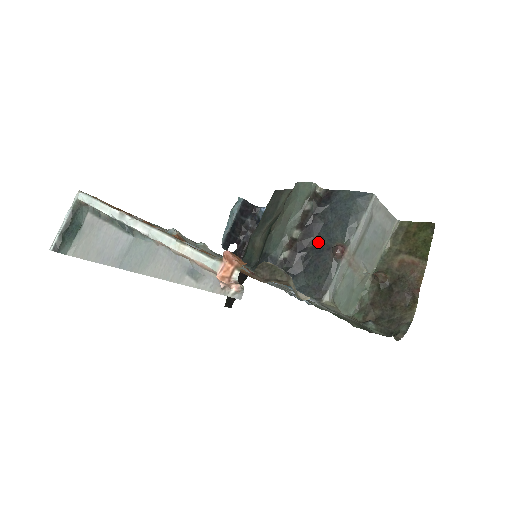
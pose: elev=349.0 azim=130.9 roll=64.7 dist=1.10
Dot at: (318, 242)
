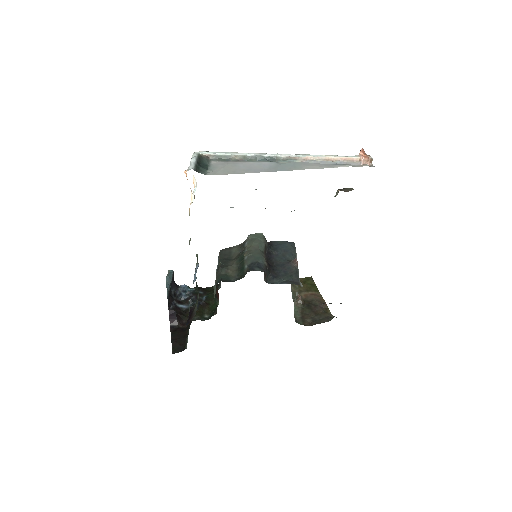
Dot at: (277, 262)
